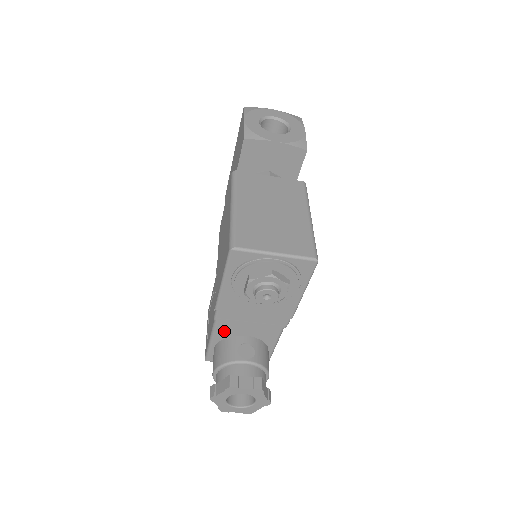
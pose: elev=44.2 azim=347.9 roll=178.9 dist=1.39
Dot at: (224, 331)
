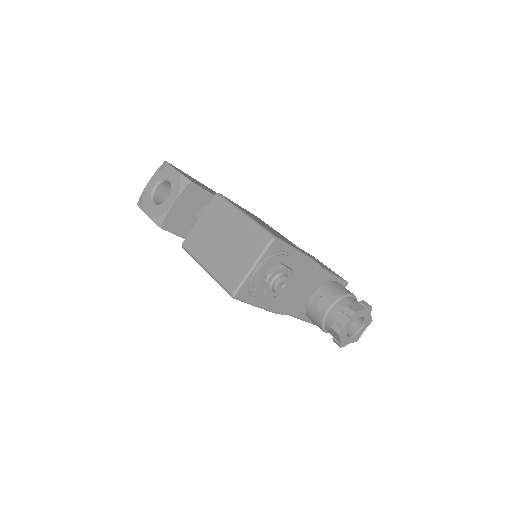
Dot at: (299, 310)
